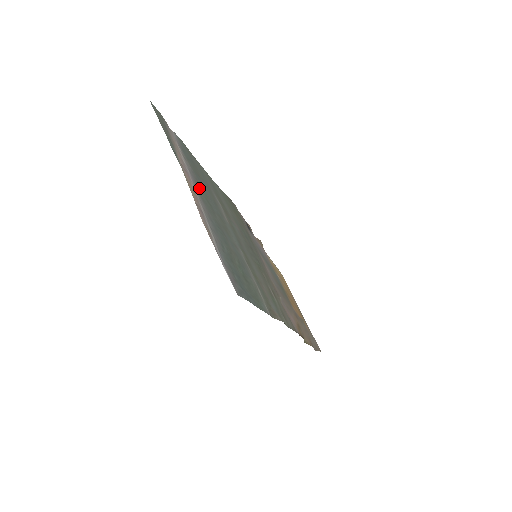
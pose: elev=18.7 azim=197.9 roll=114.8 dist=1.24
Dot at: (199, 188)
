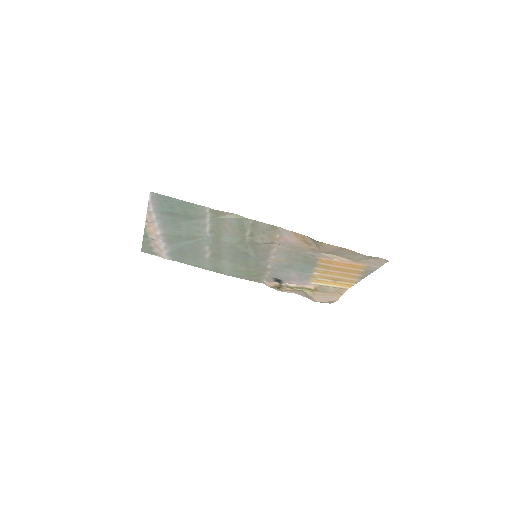
Dot at: (169, 239)
